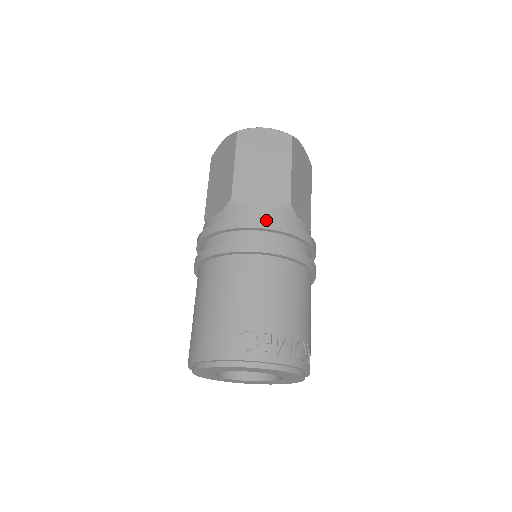
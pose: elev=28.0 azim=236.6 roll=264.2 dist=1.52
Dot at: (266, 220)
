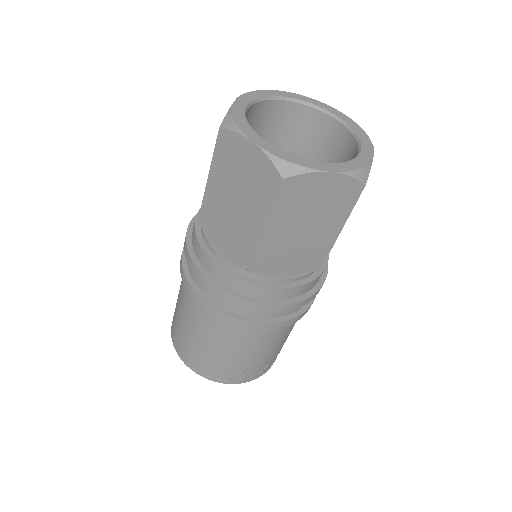
Dot at: (286, 305)
